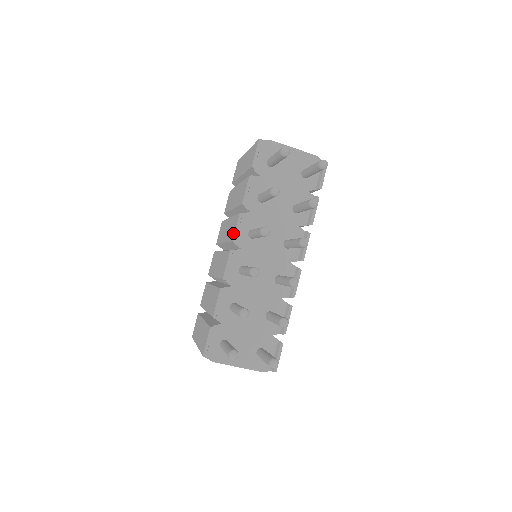
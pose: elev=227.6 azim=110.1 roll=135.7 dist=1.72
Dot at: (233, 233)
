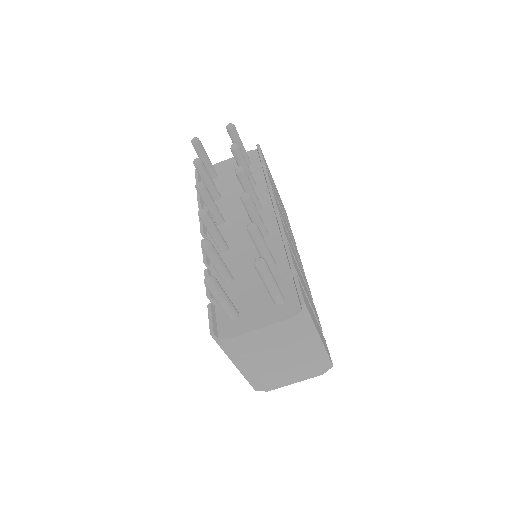
Dot at: occluded
